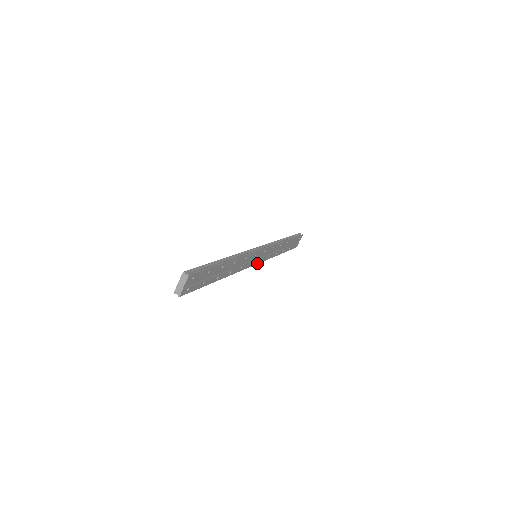
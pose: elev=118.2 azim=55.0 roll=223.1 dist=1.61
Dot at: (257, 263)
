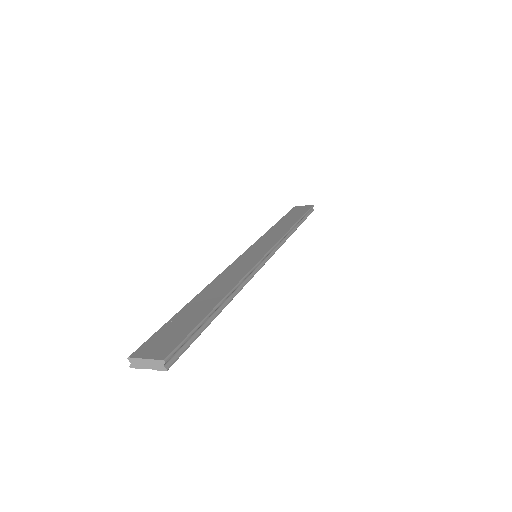
Dot at: occluded
